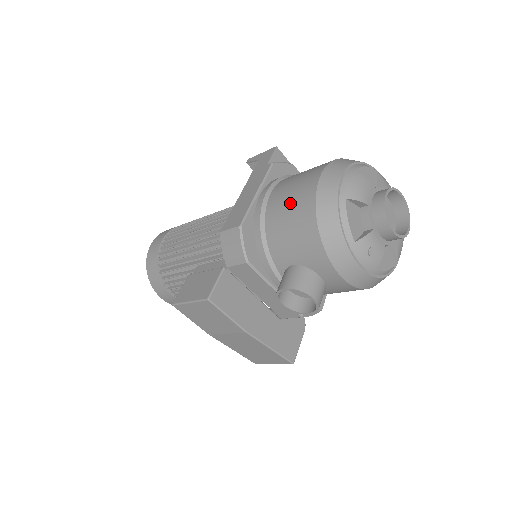
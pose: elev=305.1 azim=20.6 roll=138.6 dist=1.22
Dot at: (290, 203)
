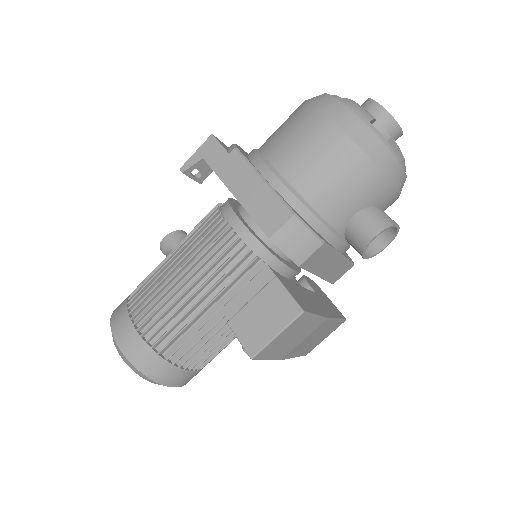
Dot at: (320, 160)
